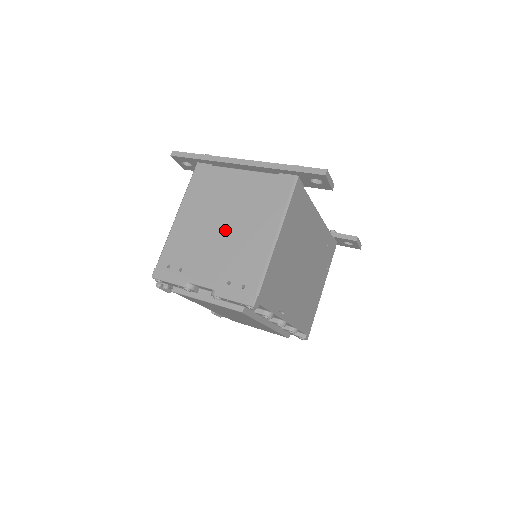
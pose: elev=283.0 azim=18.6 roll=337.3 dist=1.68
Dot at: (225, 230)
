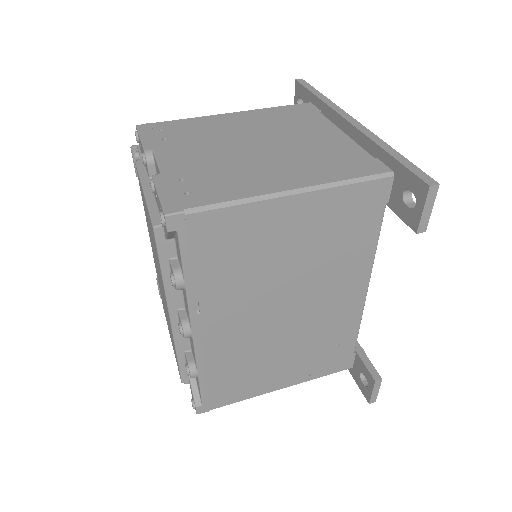
Dot at: (252, 149)
